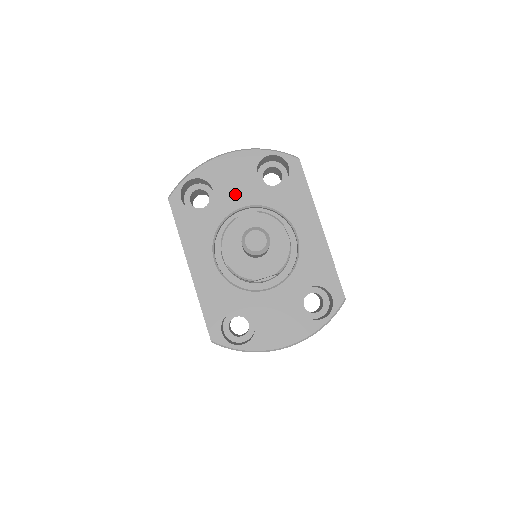
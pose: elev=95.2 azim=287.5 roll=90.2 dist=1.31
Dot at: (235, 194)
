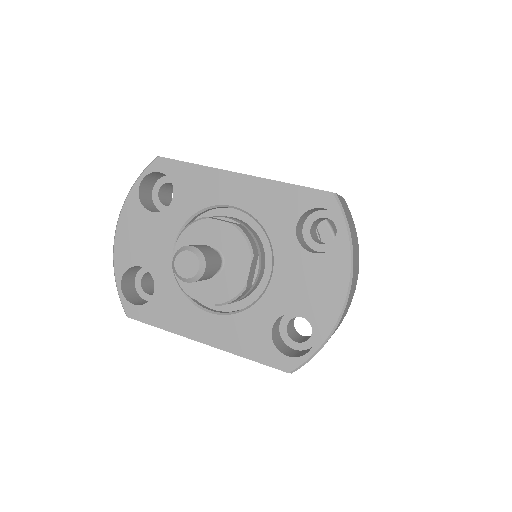
Dot at: (157, 247)
